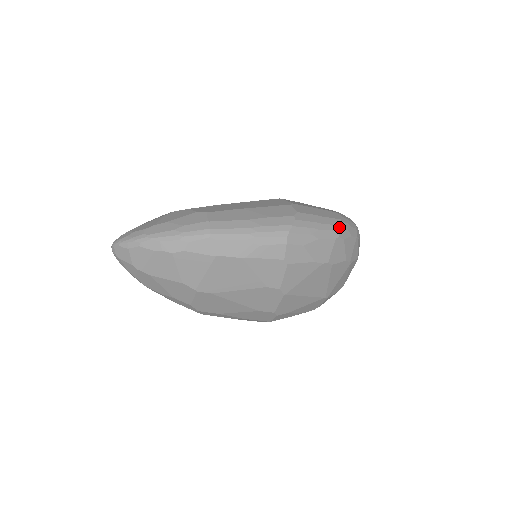
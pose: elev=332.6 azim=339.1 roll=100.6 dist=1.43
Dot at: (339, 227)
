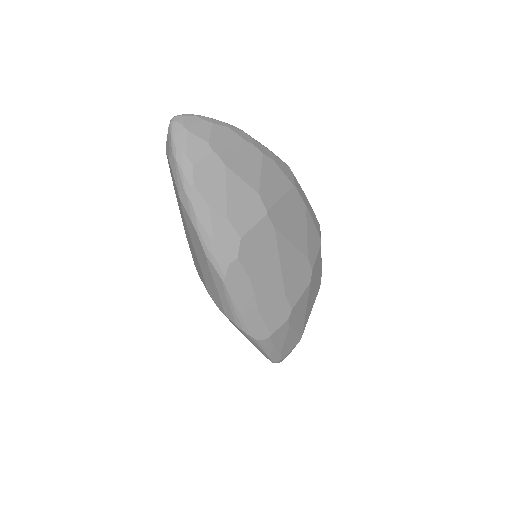
Dot at: occluded
